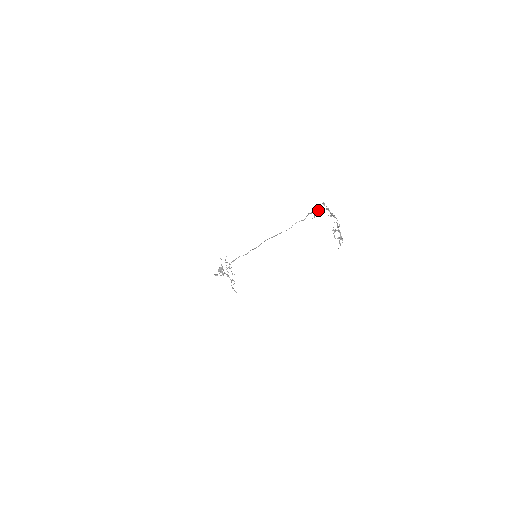
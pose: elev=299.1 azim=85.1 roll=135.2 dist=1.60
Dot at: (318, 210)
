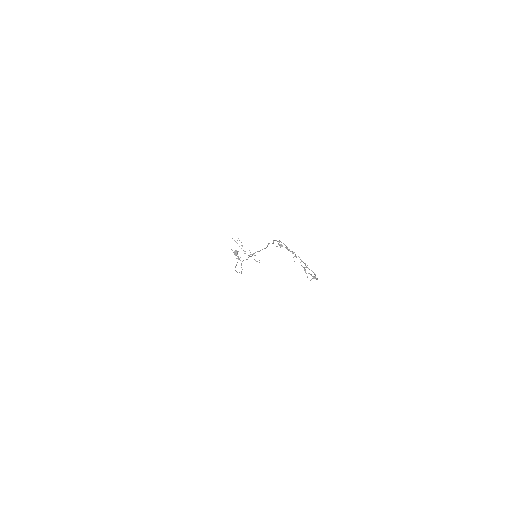
Dot at: occluded
